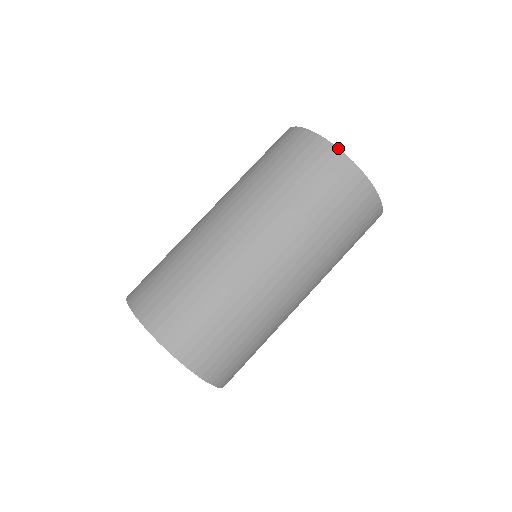
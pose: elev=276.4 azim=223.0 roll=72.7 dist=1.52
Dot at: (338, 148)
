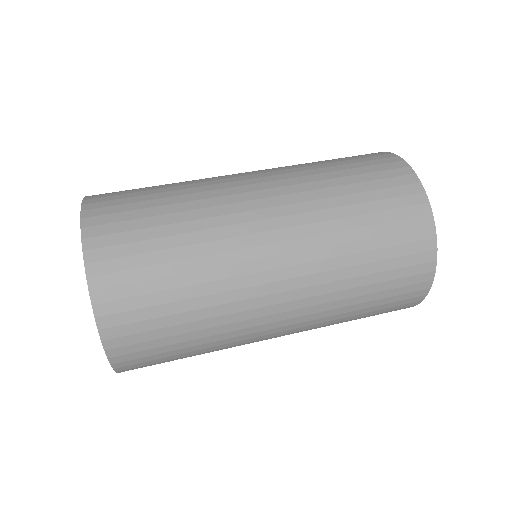
Dot at: (403, 159)
